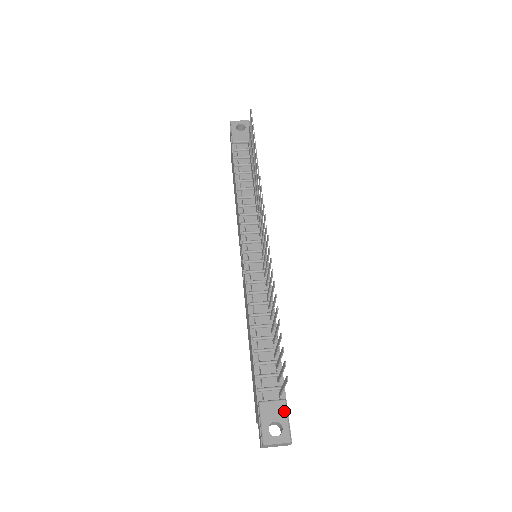
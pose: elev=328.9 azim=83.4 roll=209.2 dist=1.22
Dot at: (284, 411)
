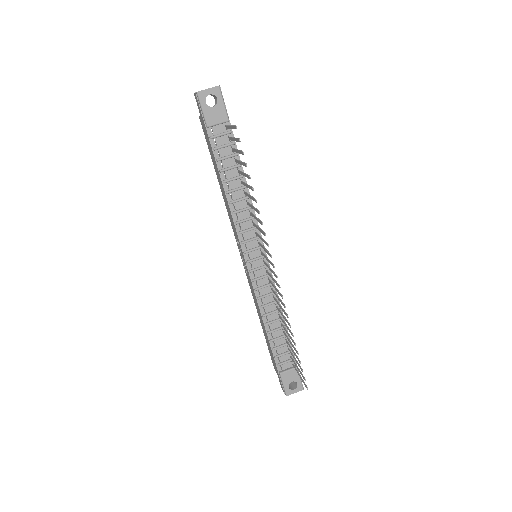
Dot at: (297, 374)
